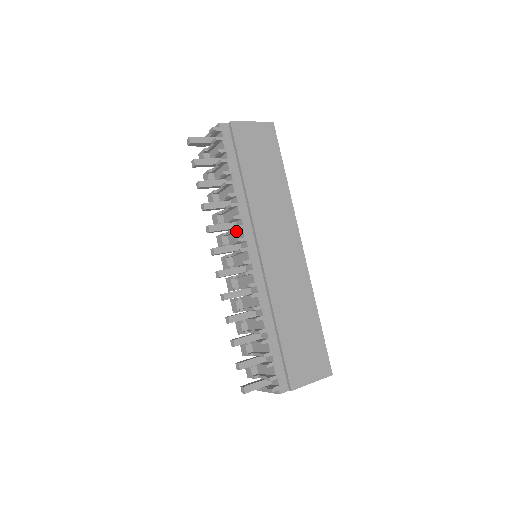
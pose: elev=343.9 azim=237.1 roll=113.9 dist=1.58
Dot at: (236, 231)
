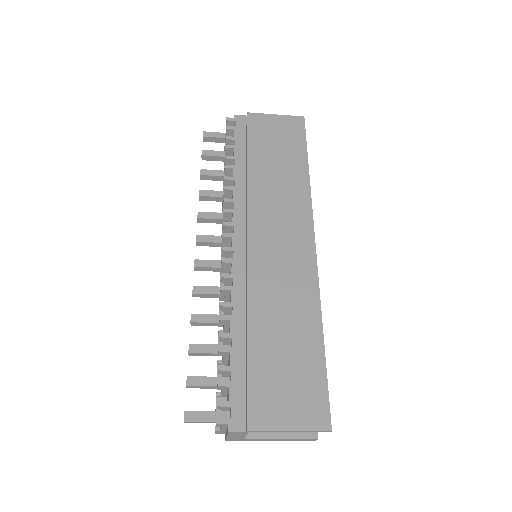
Dot at: (231, 221)
